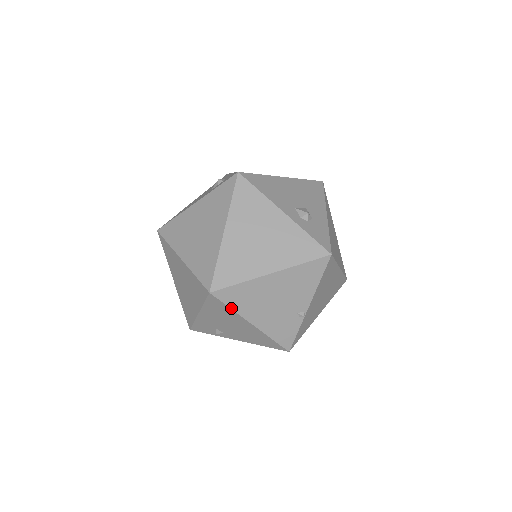
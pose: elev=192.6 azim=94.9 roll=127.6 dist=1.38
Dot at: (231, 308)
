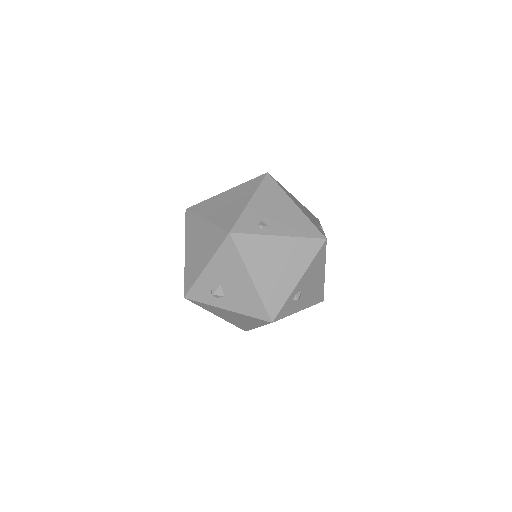
Dot at: (281, 188)
